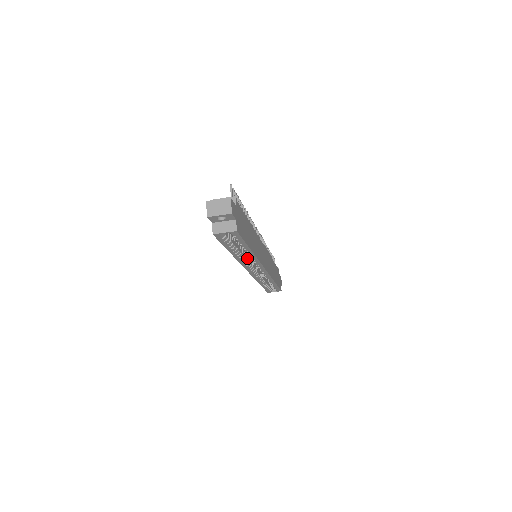
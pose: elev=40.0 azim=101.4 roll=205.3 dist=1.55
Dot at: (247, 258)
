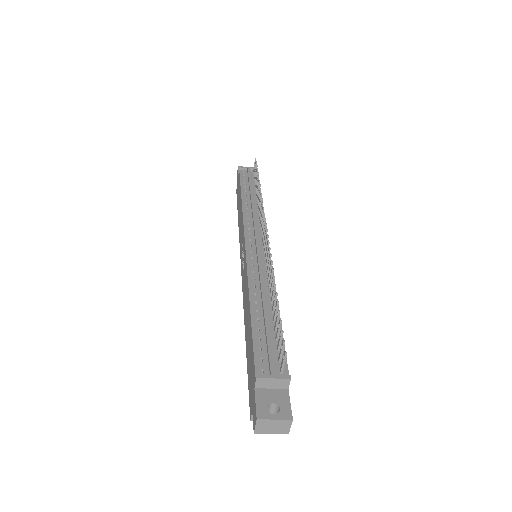
Dot at: occluded
